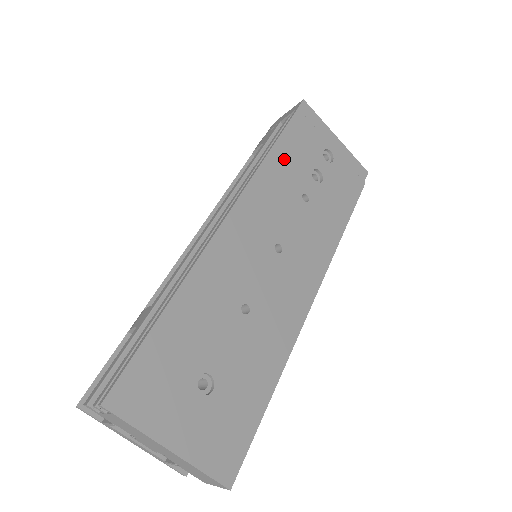
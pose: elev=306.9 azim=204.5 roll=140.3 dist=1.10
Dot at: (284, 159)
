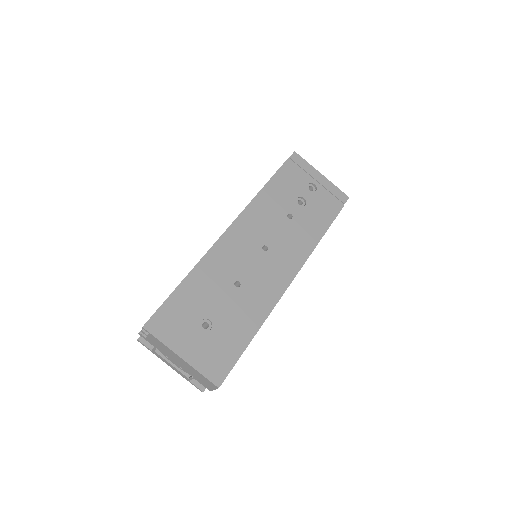
Dot at: (274, 191)
